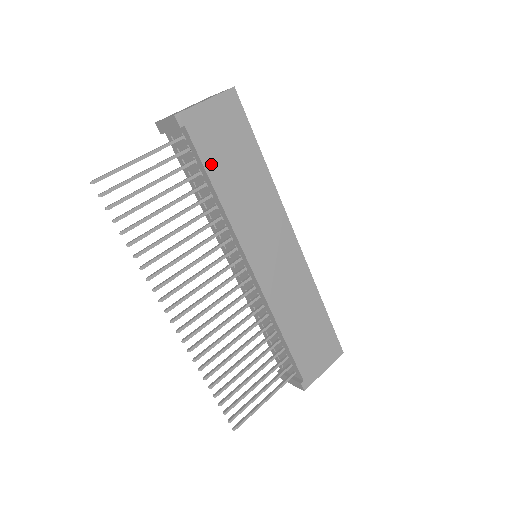
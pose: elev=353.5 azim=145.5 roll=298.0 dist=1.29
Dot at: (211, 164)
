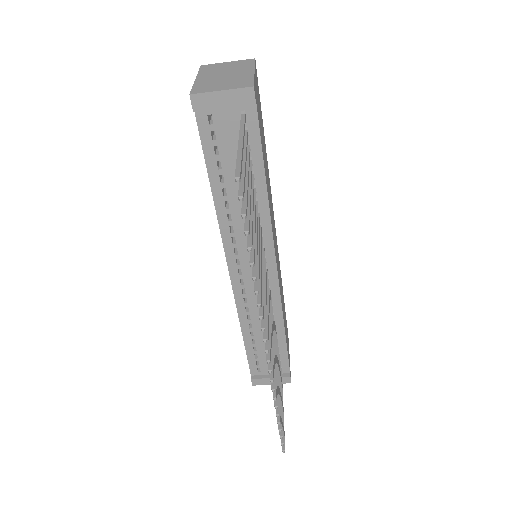
Dot at: occluded
